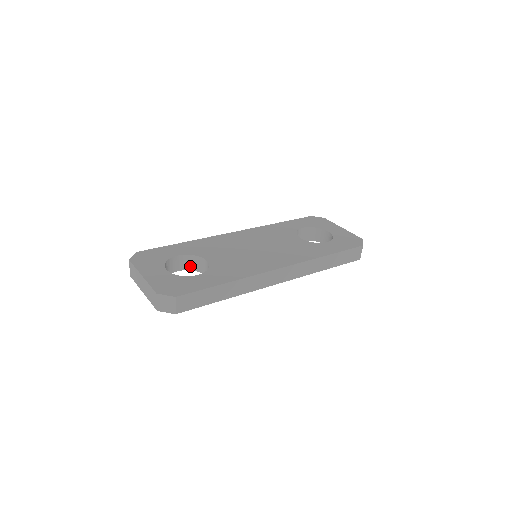
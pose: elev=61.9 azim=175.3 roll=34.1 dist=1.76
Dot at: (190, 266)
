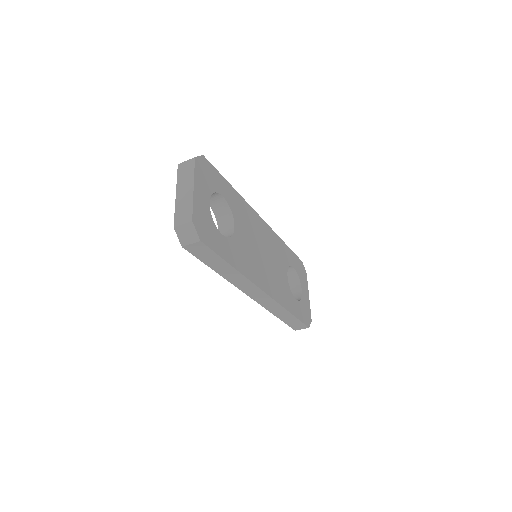
Dot at: (218, 210)
